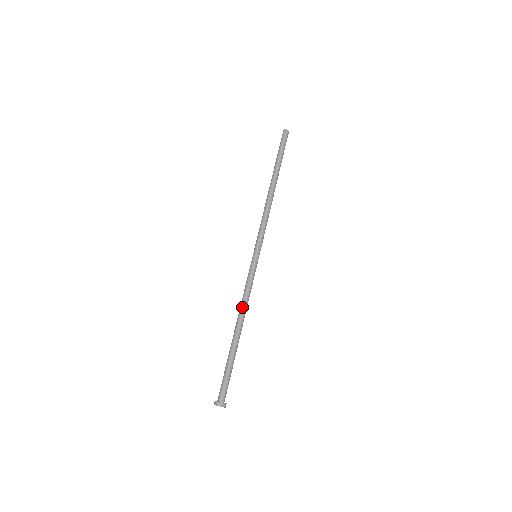
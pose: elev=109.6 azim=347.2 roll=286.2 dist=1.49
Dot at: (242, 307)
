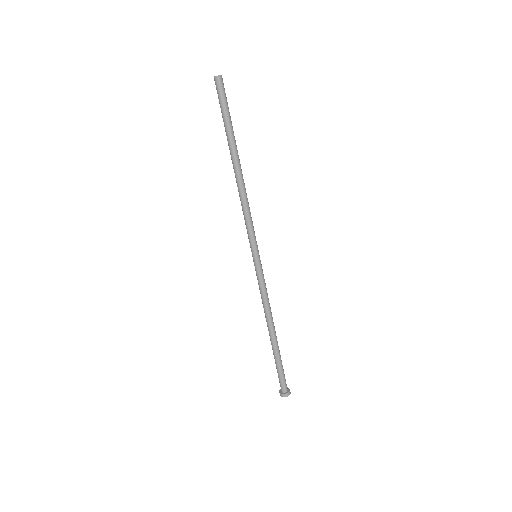
Dot at: (270, 312)
